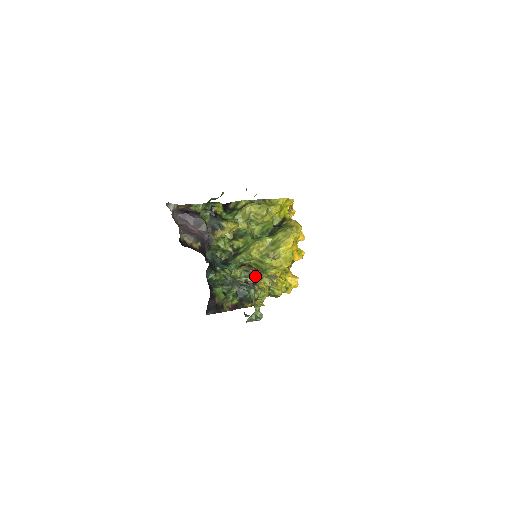
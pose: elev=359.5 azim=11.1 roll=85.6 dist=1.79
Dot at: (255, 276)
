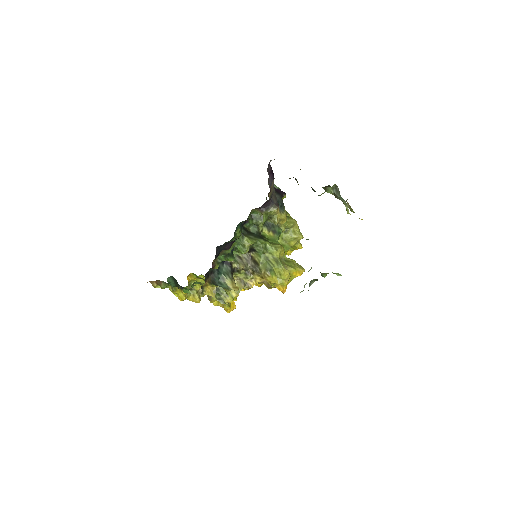
Dot at: (243, 268)
